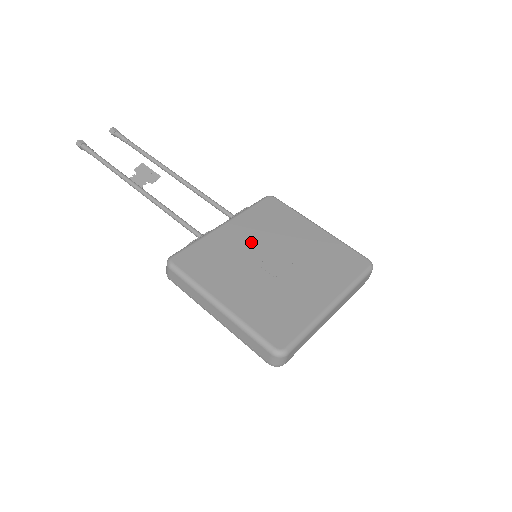
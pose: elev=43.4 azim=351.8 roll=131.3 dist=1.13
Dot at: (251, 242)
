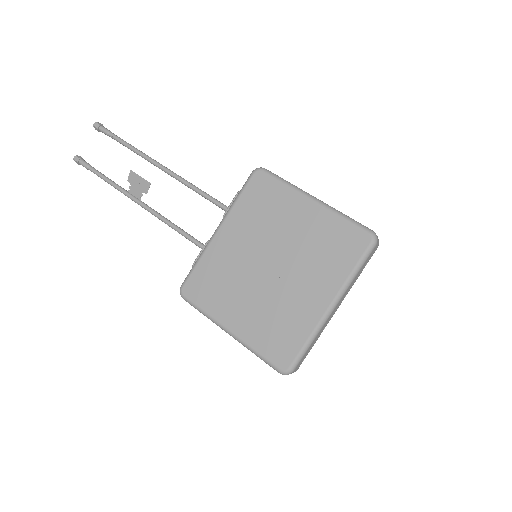
Dot at: (245, 248)
